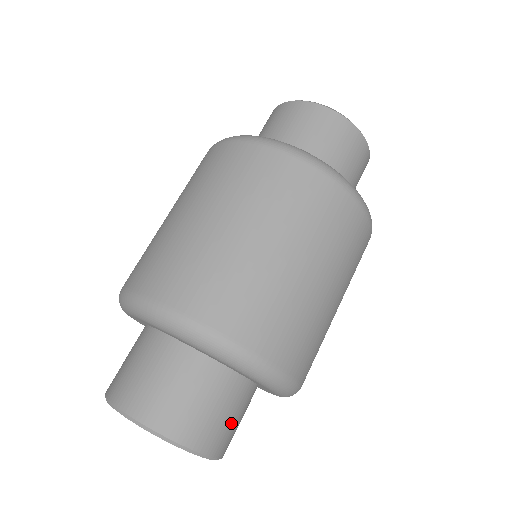
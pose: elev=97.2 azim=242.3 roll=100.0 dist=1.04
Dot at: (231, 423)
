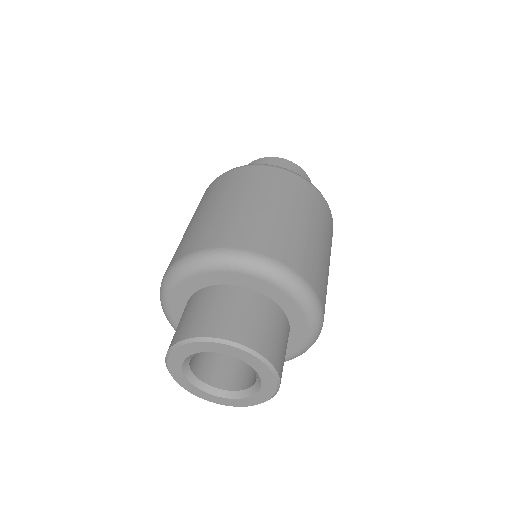
Dot at: (279, 343)
